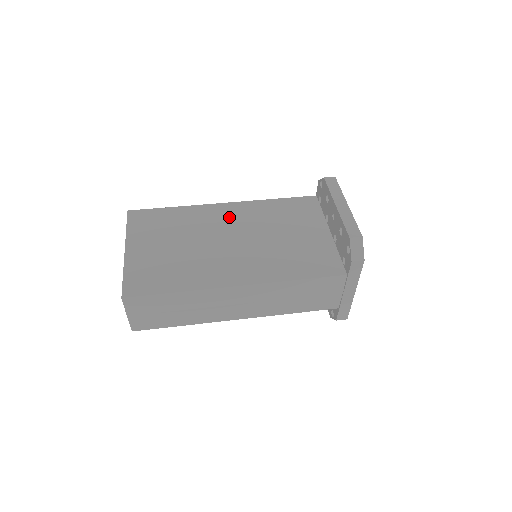
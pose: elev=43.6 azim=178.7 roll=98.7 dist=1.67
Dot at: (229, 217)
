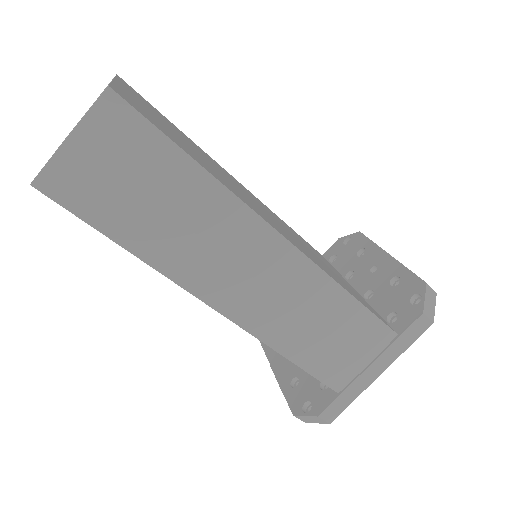
Dot at: occluded
